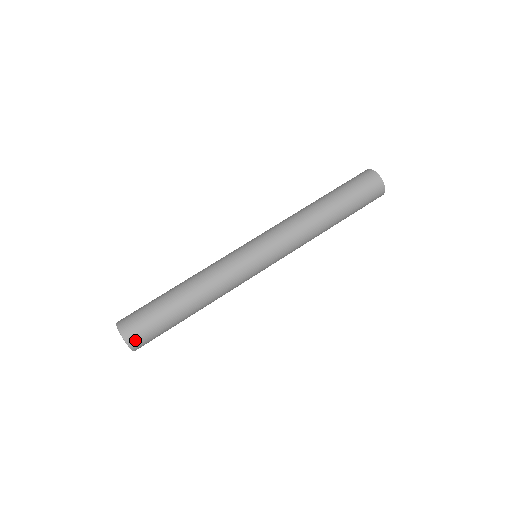
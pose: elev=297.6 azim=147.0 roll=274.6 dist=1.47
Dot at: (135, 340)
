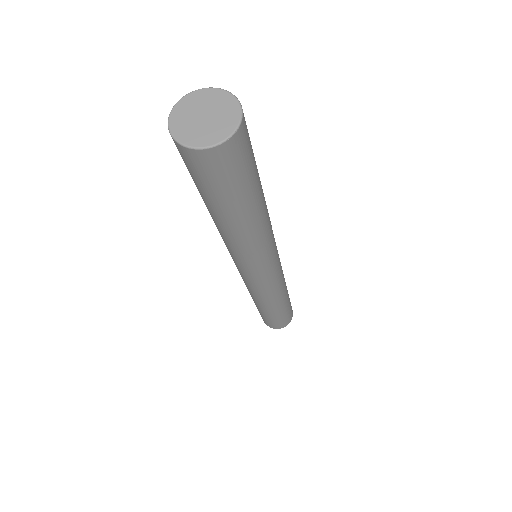
Dot at: occluded
